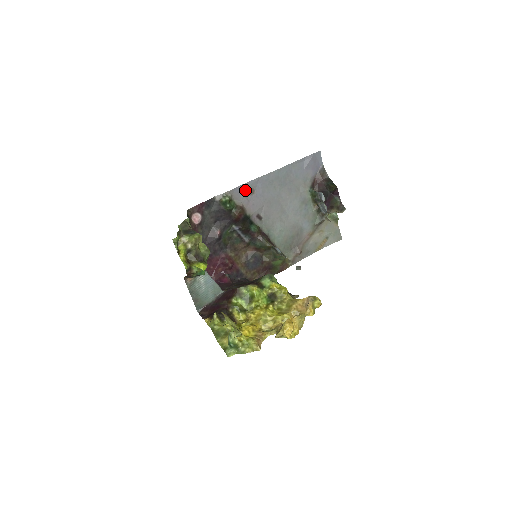
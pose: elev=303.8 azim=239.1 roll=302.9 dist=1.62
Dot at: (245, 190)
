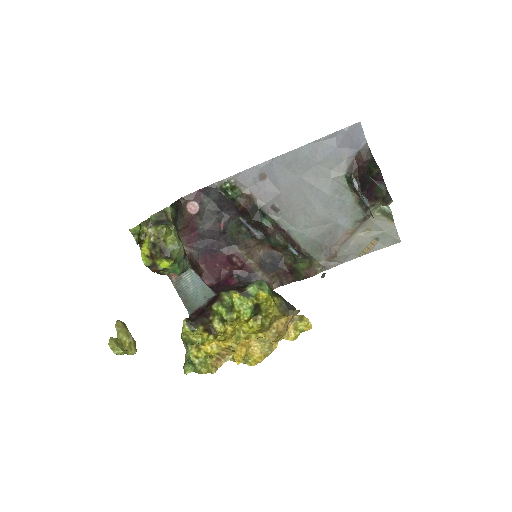
Dot at: (254, 175)
